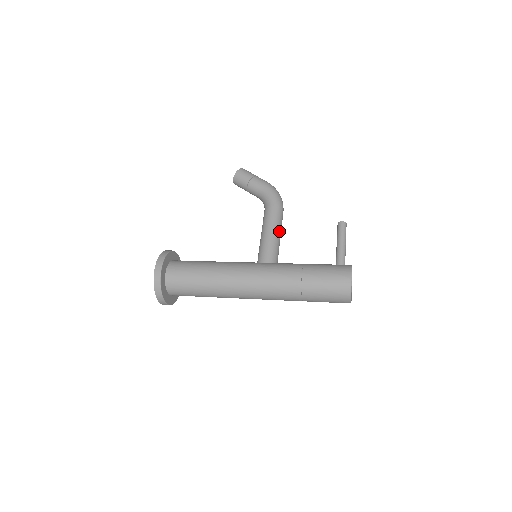
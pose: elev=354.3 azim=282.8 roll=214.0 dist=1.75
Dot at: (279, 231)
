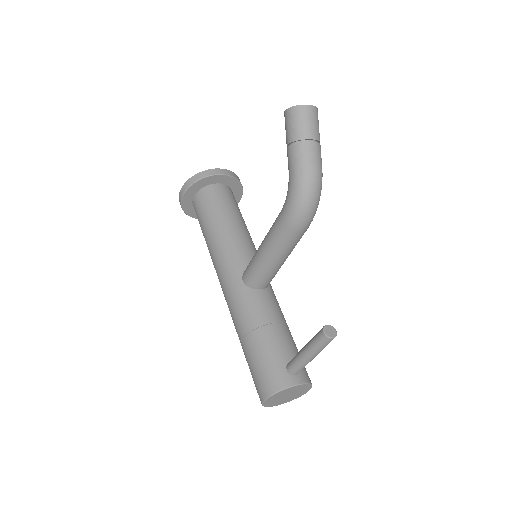
Dot at: (276, 257)
